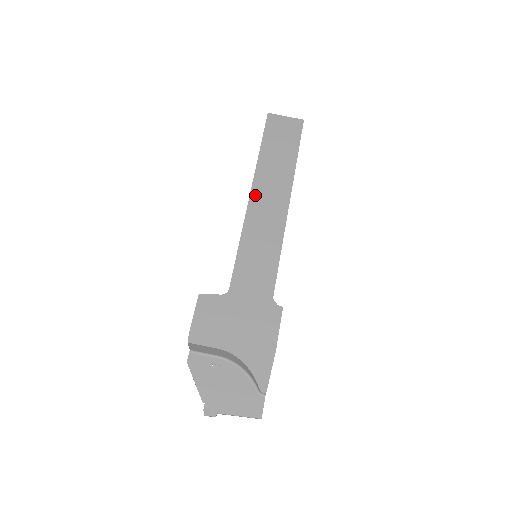
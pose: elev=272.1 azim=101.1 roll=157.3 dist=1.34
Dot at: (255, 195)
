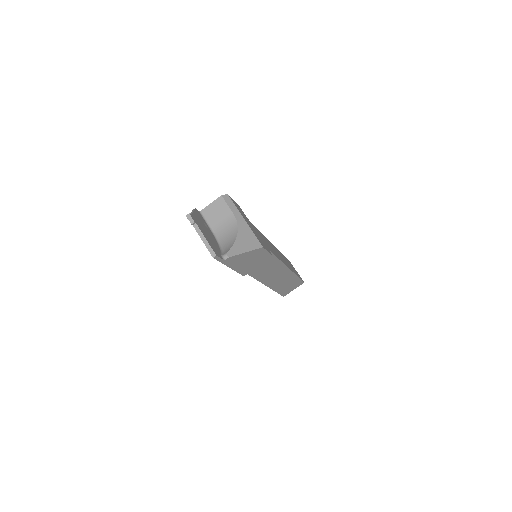
Dot at: (276, 249)
